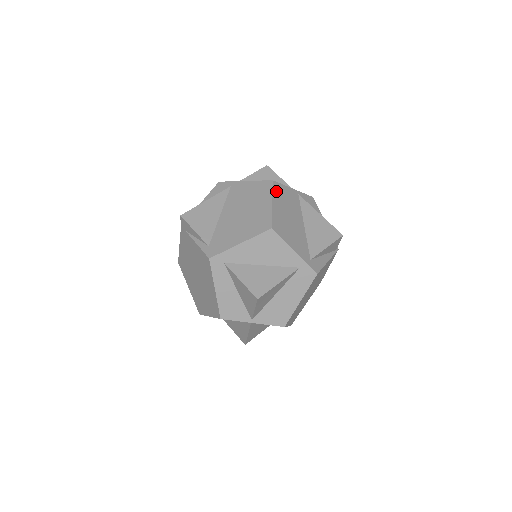
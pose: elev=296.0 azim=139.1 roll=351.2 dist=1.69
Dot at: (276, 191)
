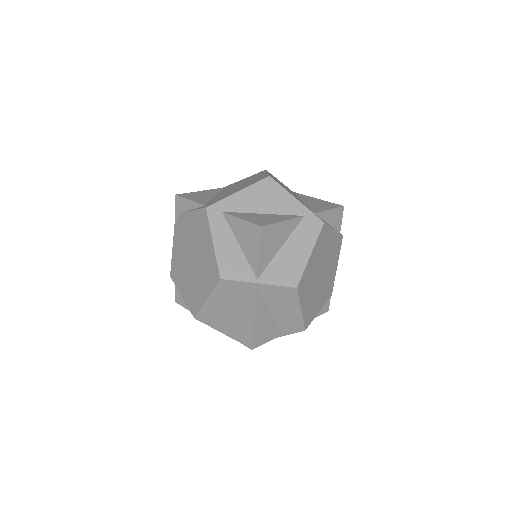
Dot at: occluded
